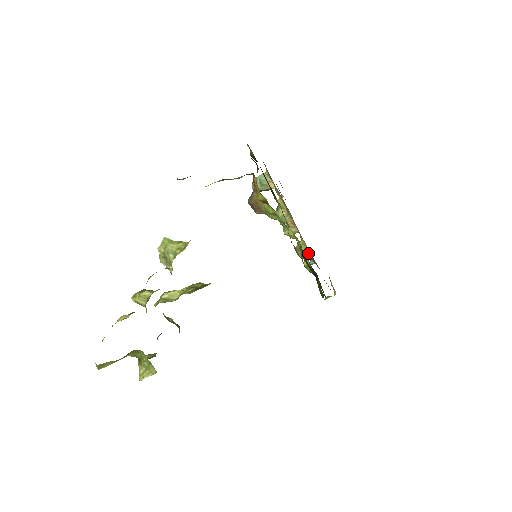
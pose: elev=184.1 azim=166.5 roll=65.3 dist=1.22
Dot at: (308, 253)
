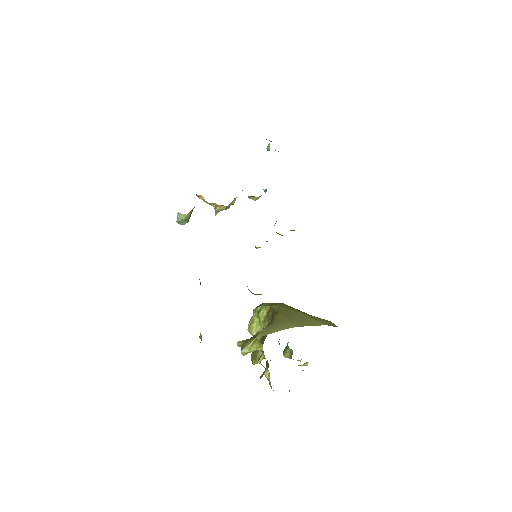
Dot at: (261, 195)
